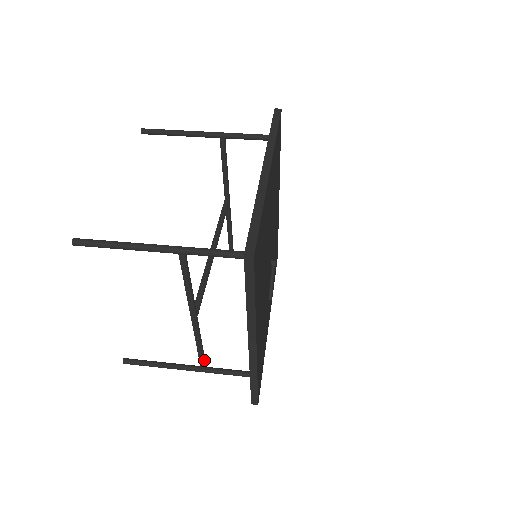
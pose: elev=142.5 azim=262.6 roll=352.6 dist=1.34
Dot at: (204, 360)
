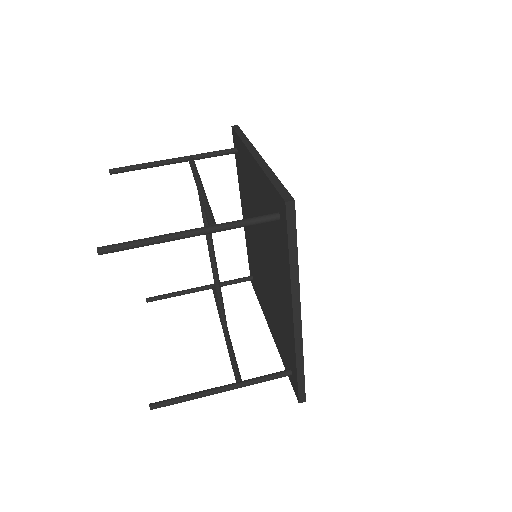
Dot at: occluded
